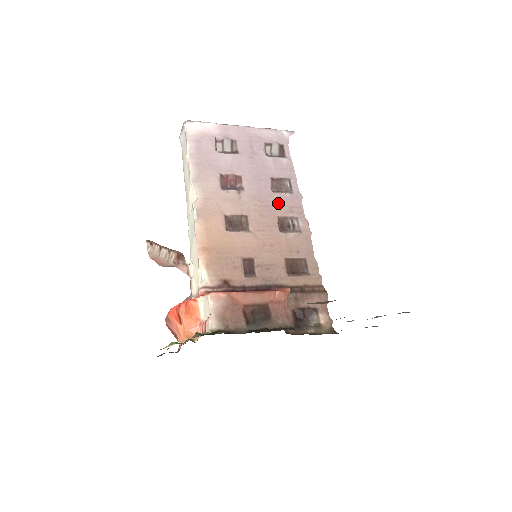
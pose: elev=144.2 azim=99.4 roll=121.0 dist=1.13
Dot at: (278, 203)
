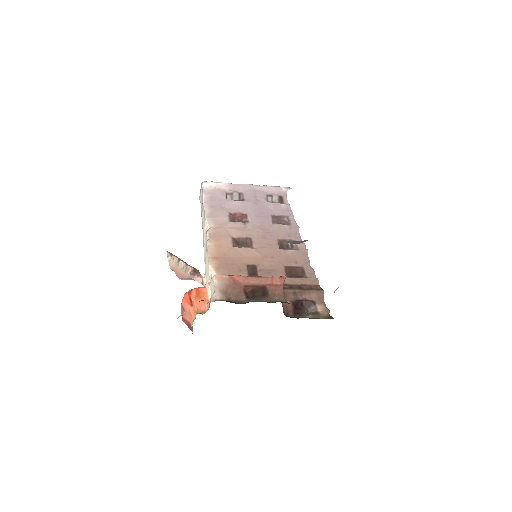
Dot at: (278, 231)
